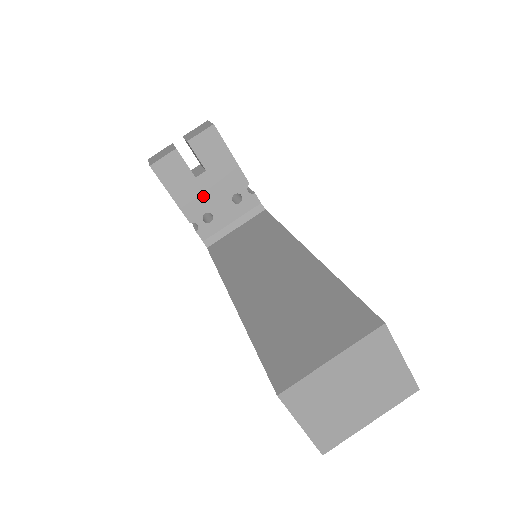
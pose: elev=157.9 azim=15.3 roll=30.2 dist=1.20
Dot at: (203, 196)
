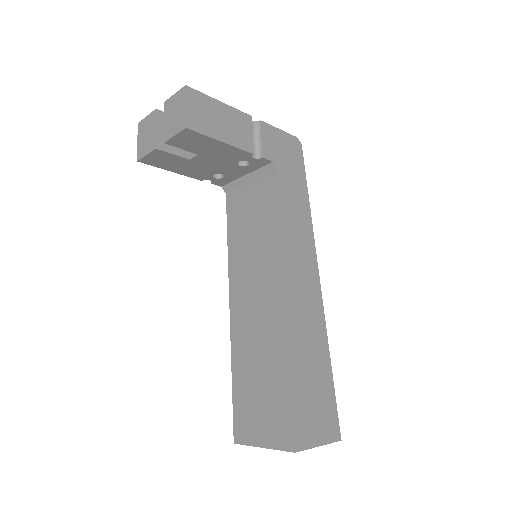
Dot at: (205, 167)
